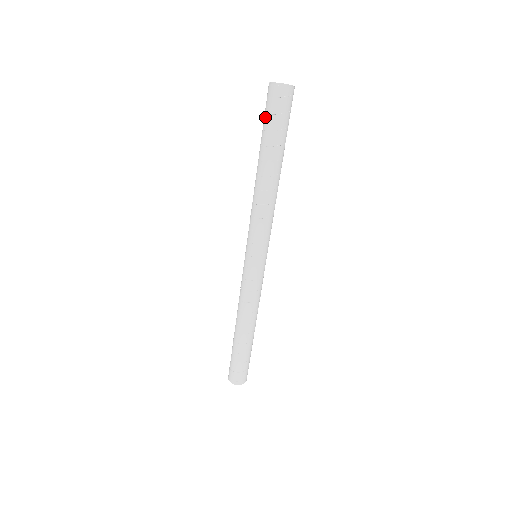
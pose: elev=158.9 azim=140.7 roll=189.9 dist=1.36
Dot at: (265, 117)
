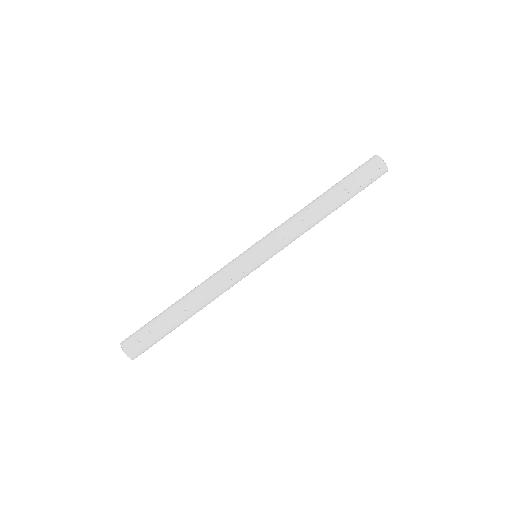
Dot at: (355, 170)
